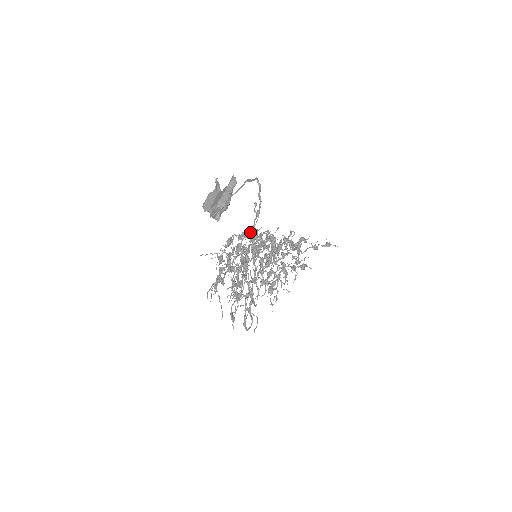
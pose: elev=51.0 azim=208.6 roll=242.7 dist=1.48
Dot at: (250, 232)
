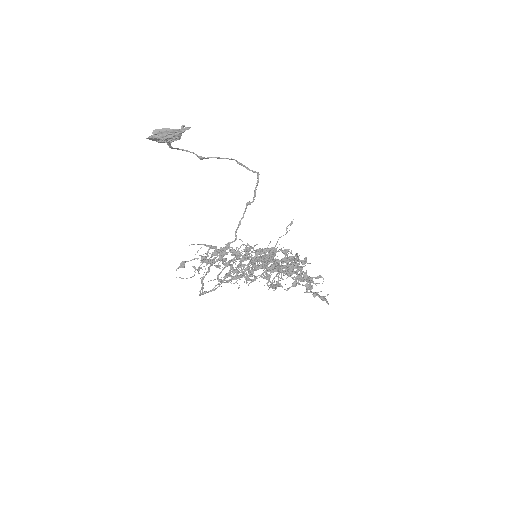
Dot at: (287, 251)
